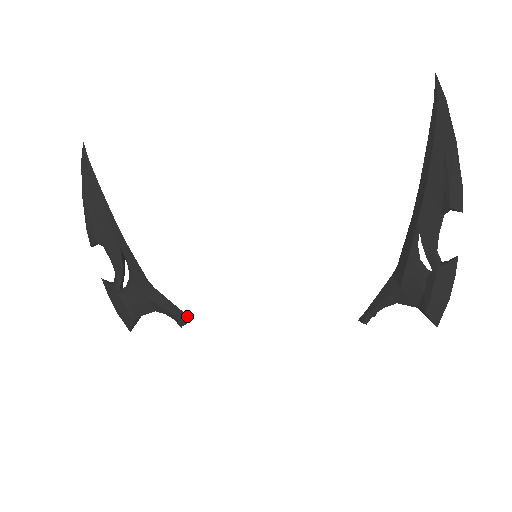
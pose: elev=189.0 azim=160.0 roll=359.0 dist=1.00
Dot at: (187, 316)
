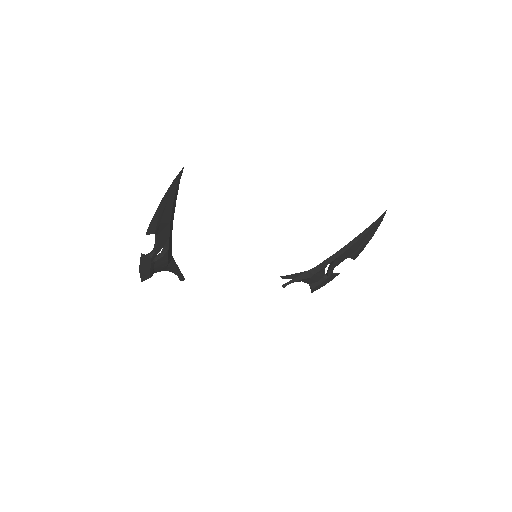
Dot at: occluded
